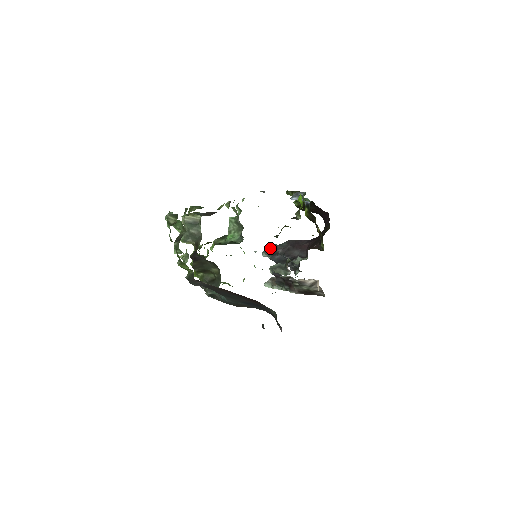
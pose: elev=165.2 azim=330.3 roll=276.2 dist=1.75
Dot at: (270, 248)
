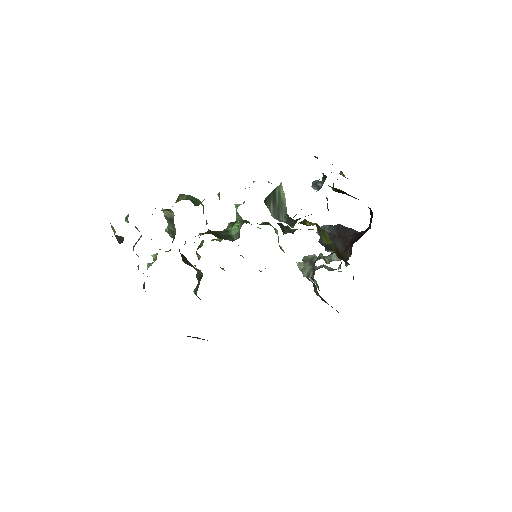
Dot at: occluded
